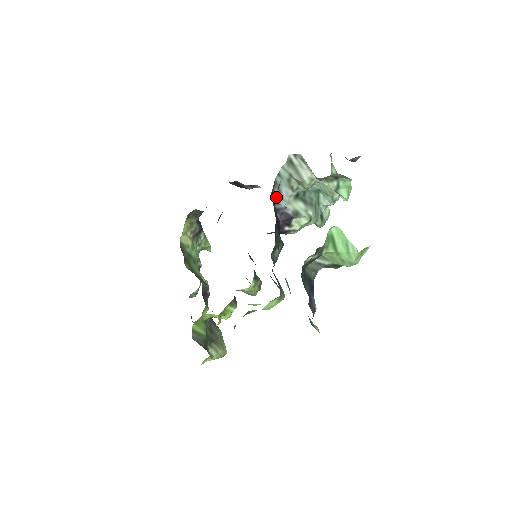
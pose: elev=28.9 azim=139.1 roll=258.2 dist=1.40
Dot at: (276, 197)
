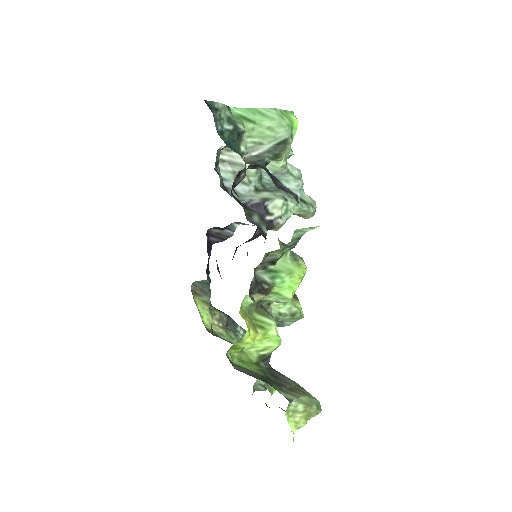
Dot at: occluded
